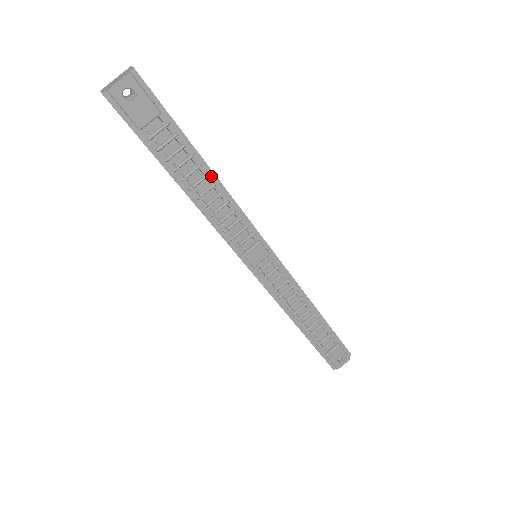
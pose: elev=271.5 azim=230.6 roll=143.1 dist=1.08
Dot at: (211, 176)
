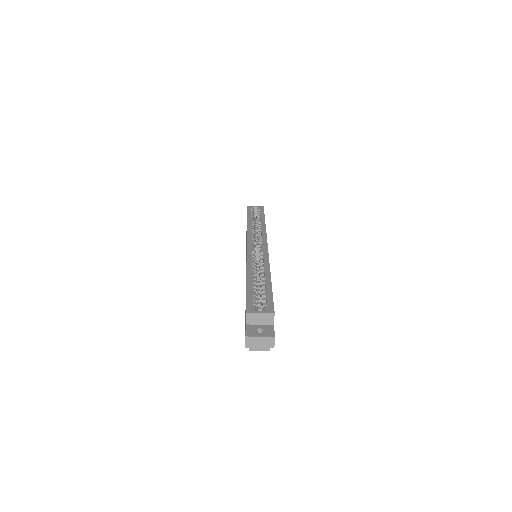
Dot at: occluded
